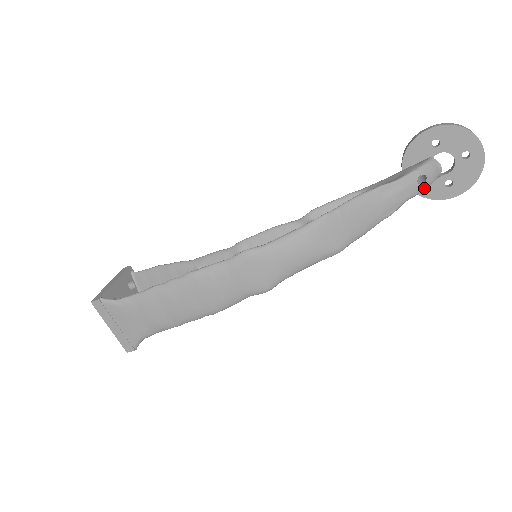
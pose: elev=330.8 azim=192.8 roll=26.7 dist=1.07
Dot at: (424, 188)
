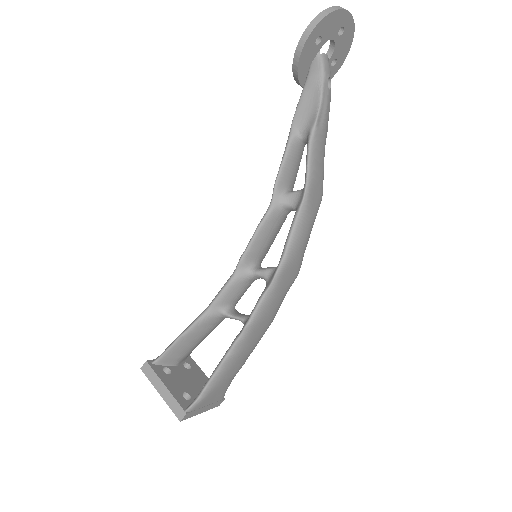
Dot at: occluded
